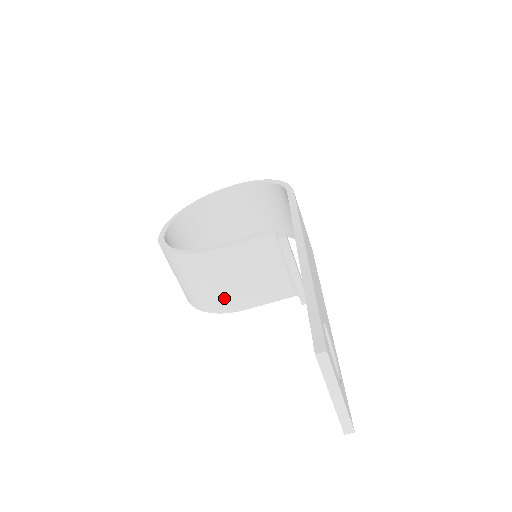
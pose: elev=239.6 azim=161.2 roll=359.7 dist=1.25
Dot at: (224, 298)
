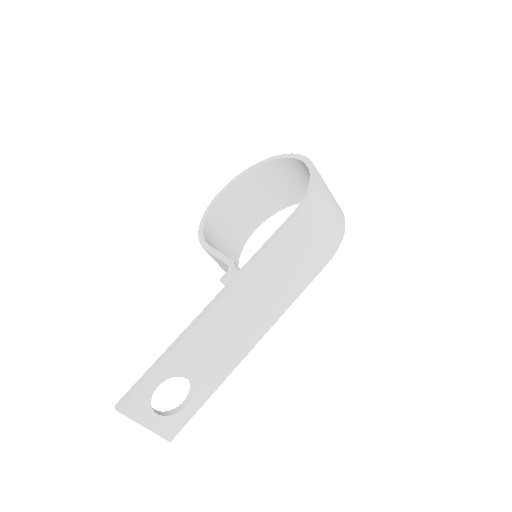
Dot at: occluded
